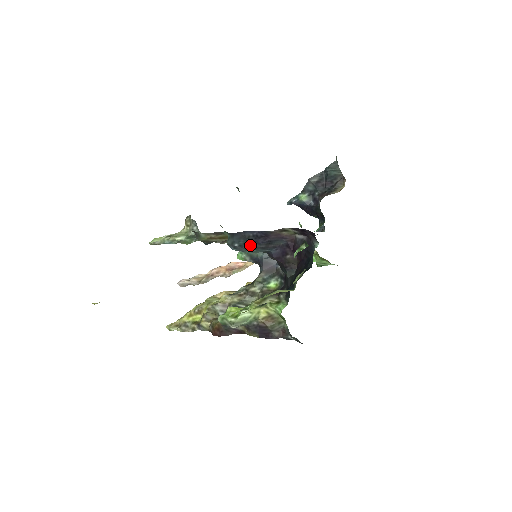
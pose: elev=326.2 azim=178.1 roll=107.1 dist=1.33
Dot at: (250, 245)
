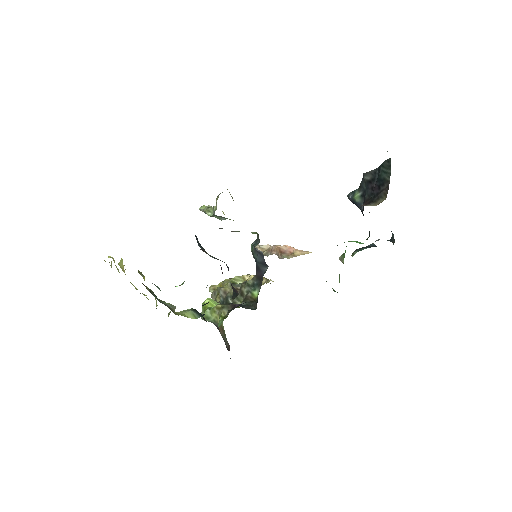
Dot at: occluded
